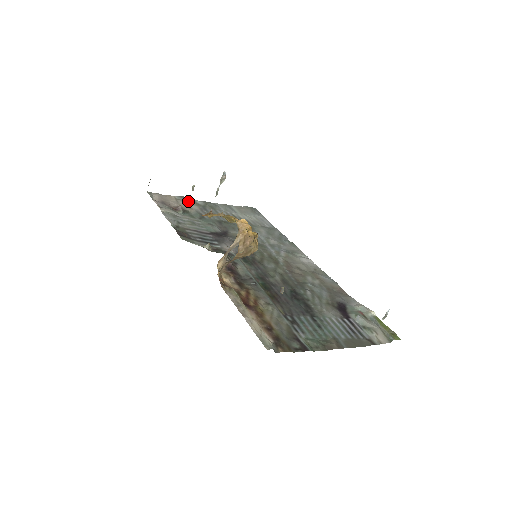
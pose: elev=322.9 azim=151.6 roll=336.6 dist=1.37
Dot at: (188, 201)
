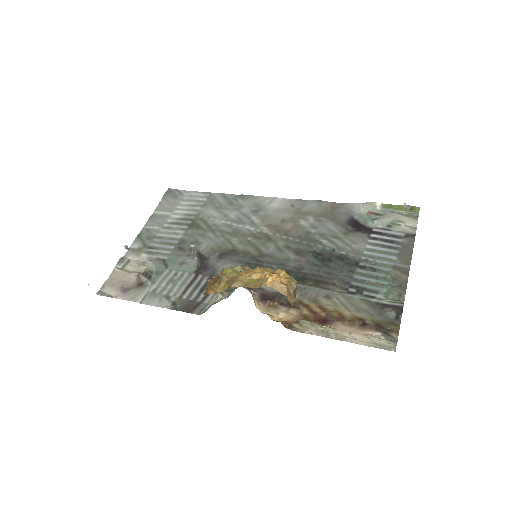
Dot at: (129, 257)
